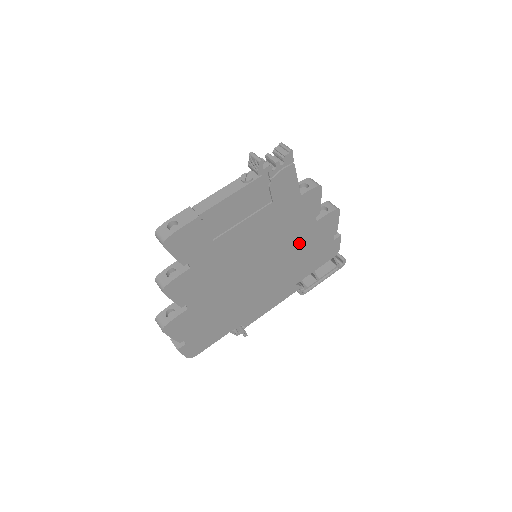
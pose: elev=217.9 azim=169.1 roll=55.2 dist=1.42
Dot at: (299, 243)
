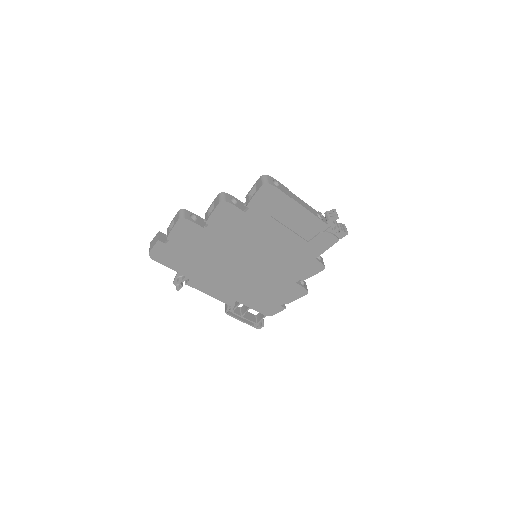
Dot at: (275, 281)
